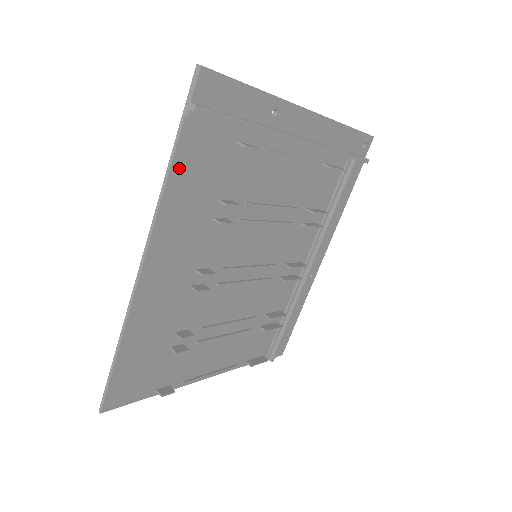
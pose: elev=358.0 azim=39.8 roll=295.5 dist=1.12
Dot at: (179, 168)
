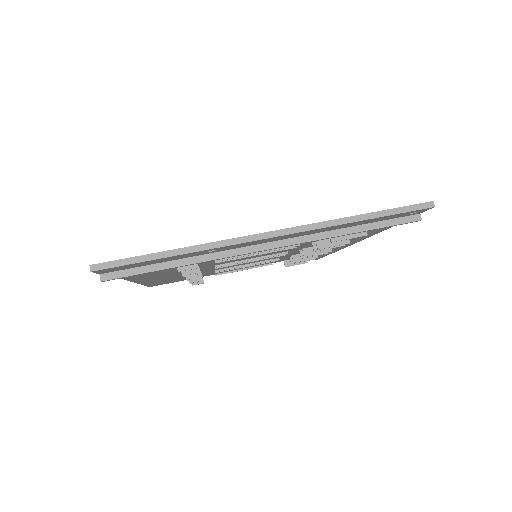
Dot at: occluded
